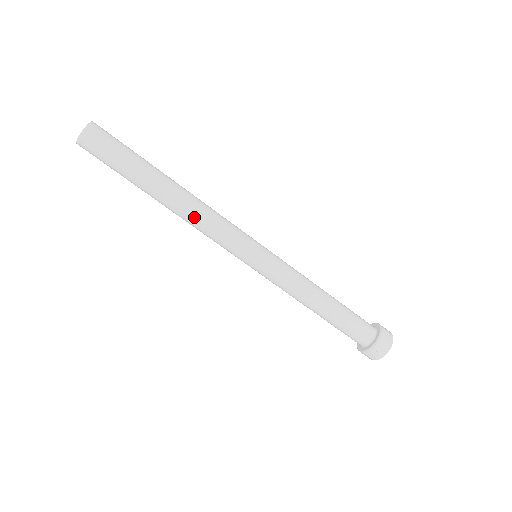
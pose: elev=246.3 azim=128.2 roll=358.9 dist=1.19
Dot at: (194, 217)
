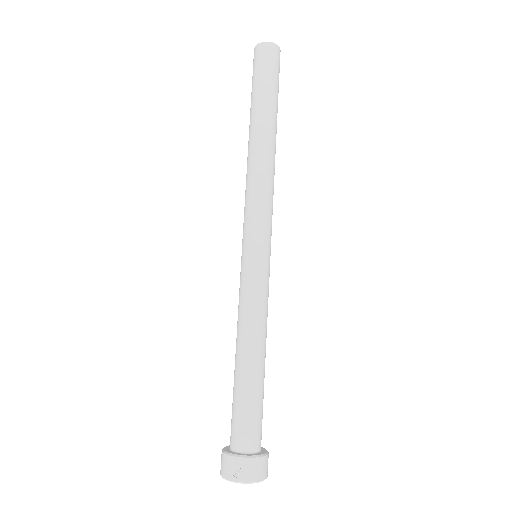
Dot at: (257, 169)
